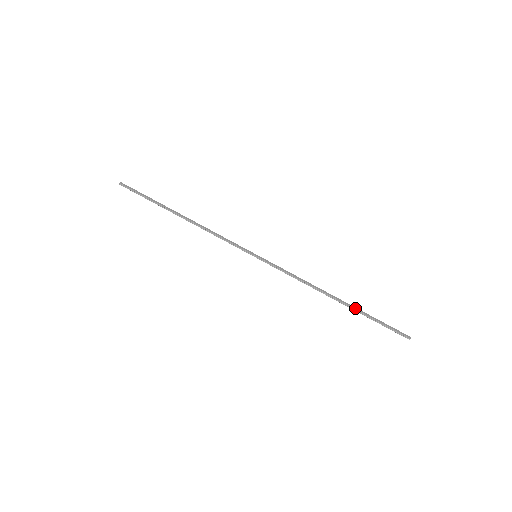
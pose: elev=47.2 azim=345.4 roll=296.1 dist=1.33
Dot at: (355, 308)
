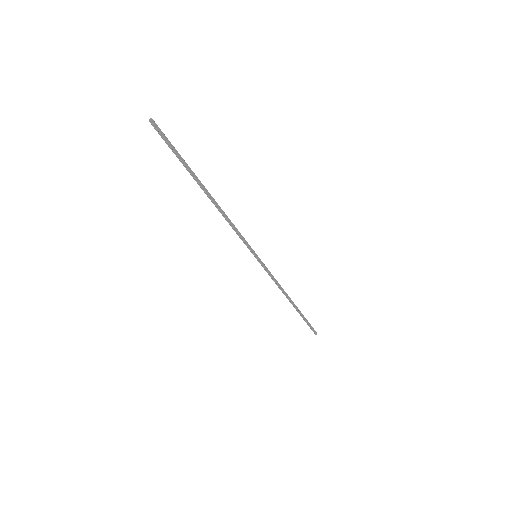
Dot at: (299, 311)
